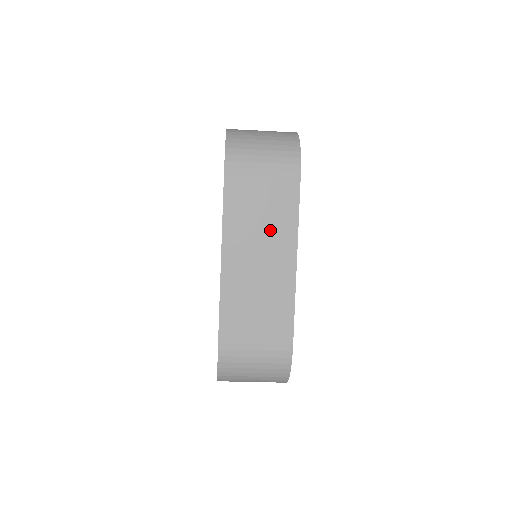
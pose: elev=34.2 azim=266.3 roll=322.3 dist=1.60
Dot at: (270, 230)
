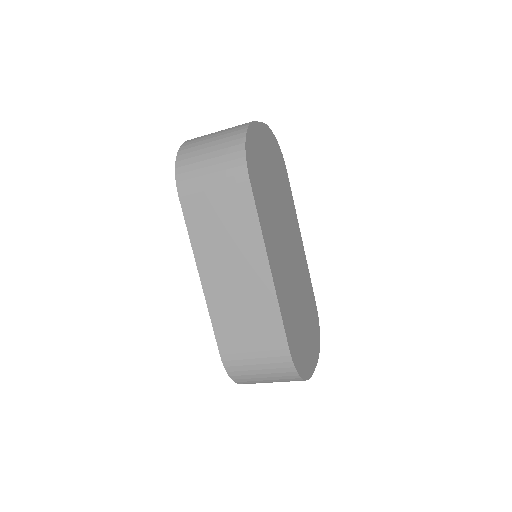
Dot at: (235, 240)
